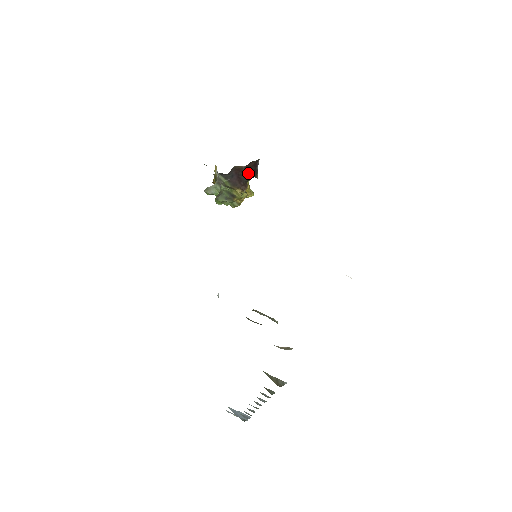
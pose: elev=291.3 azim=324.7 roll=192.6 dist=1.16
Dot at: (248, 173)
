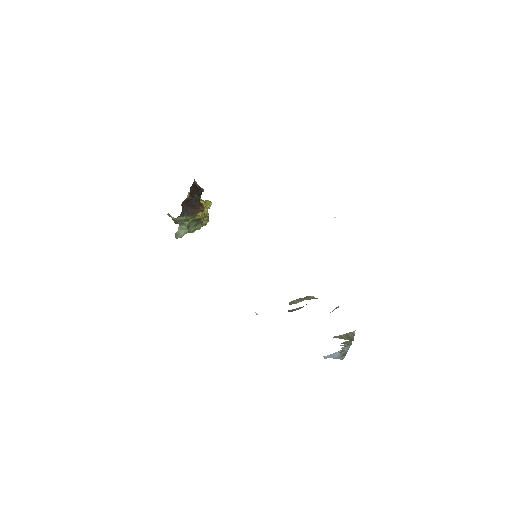
Dot at: (195, 197)
